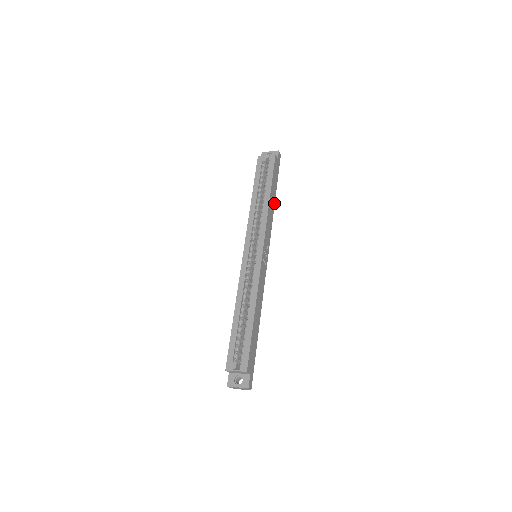
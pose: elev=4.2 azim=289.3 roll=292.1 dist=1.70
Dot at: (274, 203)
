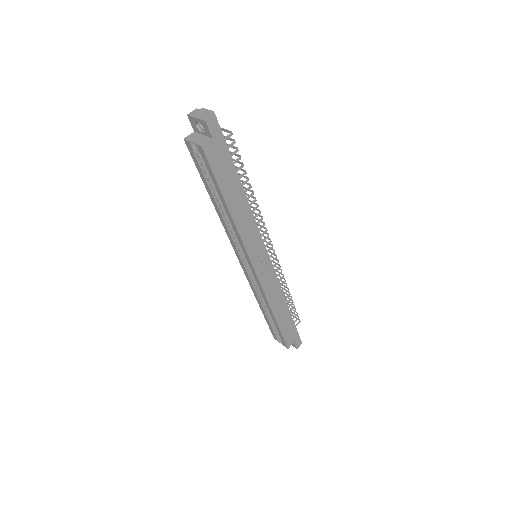
Dot at: (245, 197)
